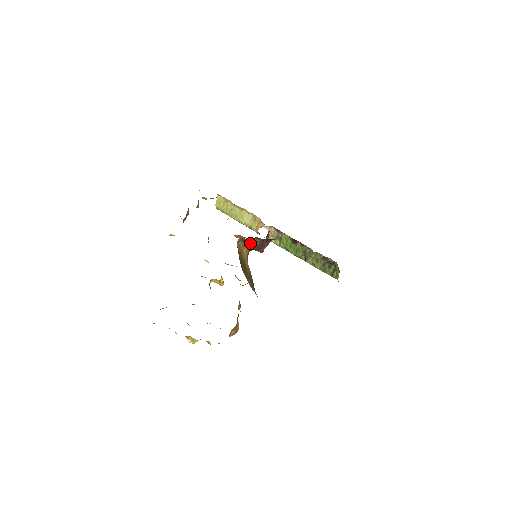
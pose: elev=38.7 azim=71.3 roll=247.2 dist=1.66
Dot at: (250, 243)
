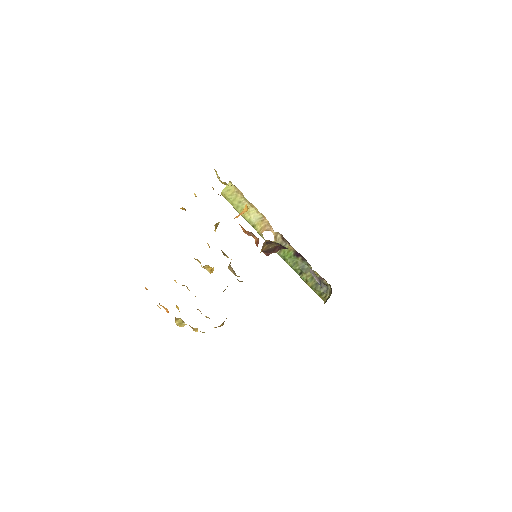
Dot at: (267, 245)
